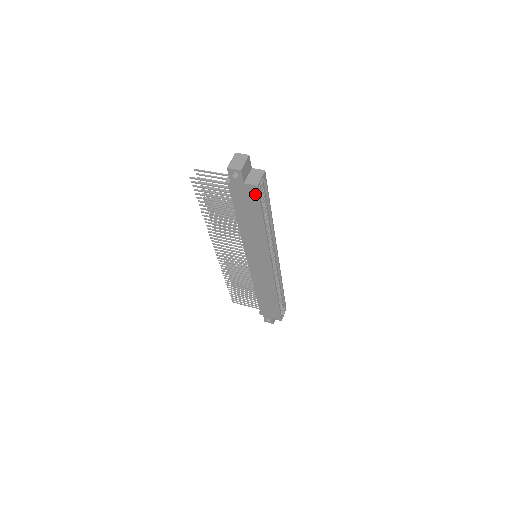
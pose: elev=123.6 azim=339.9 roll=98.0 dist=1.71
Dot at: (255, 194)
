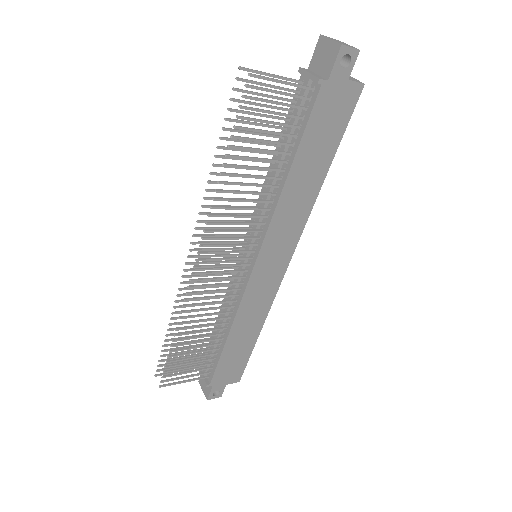
Dot at: (351, 103)
